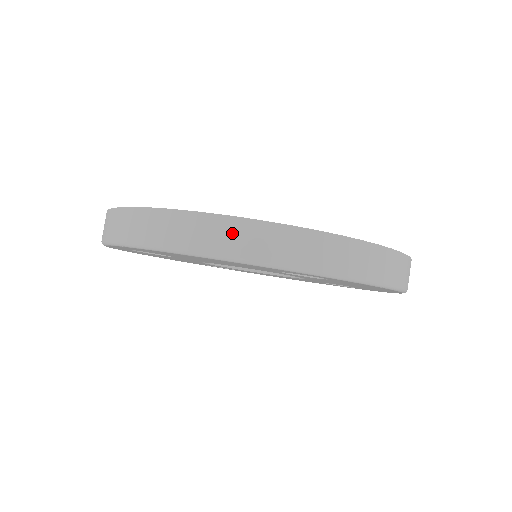
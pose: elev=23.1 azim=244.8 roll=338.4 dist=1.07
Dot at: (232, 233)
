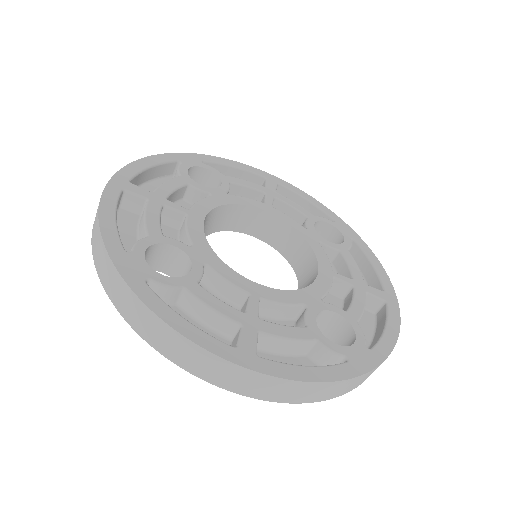
Dot at: (288, 390)
